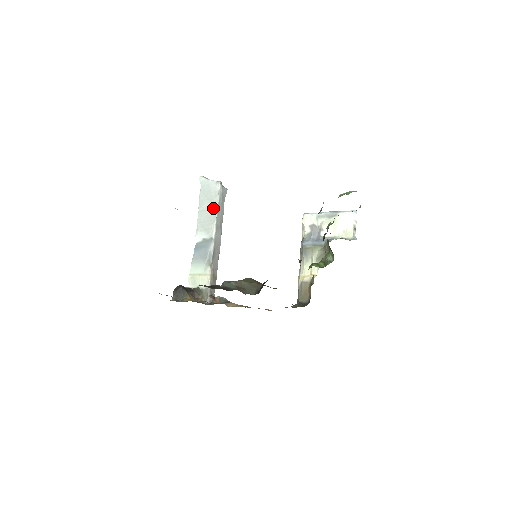
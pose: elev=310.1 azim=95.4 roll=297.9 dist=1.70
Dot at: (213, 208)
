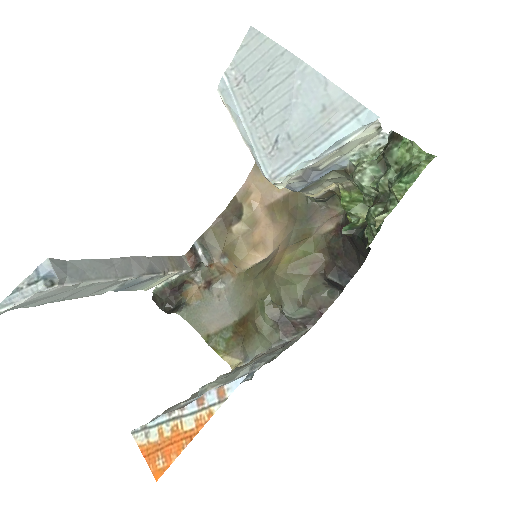
Dot at: (88, 287)
